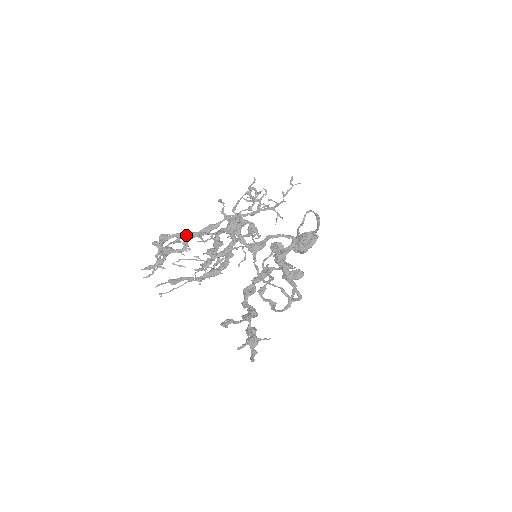
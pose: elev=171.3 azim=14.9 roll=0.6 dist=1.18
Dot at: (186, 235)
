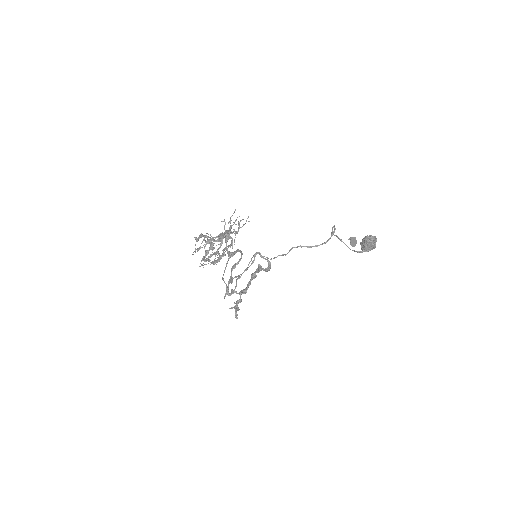
Dot at: (206, 237)
